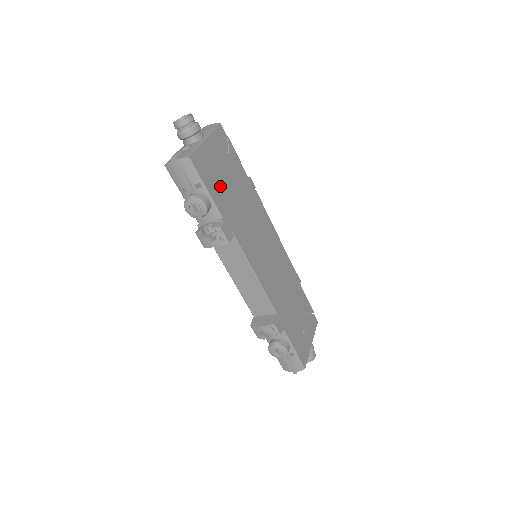
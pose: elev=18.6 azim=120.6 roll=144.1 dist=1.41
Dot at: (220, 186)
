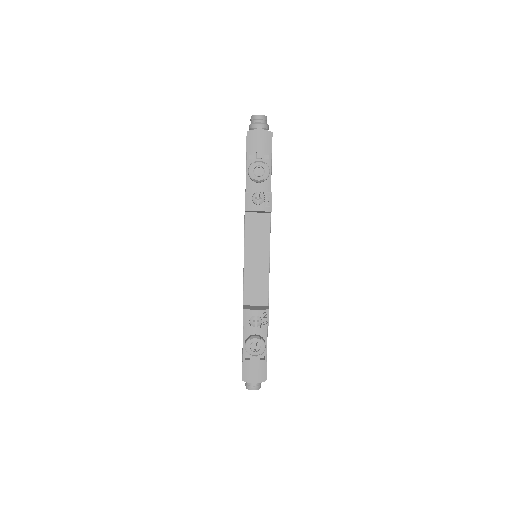
Dot at: occluded
